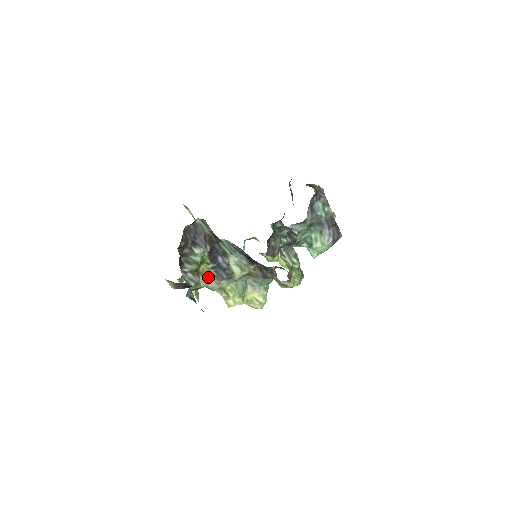
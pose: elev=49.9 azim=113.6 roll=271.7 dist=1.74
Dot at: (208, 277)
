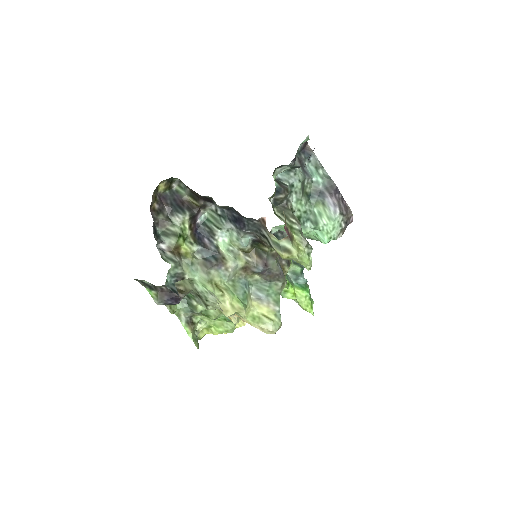
Dot at: (193, 263)
